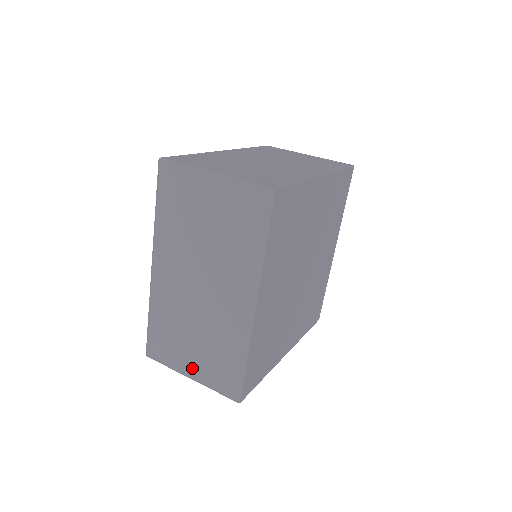
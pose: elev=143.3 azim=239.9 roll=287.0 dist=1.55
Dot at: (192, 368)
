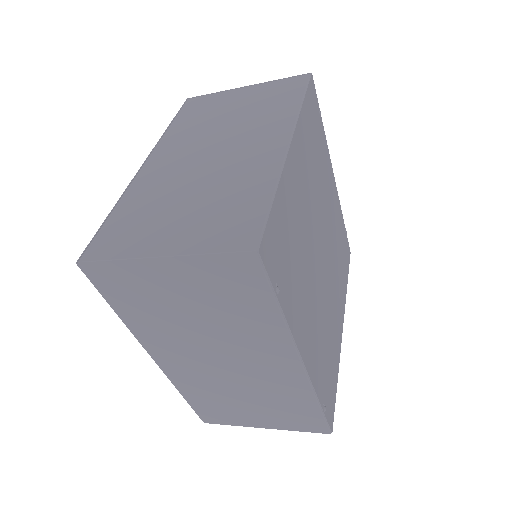
Dot at: (168, 242)
